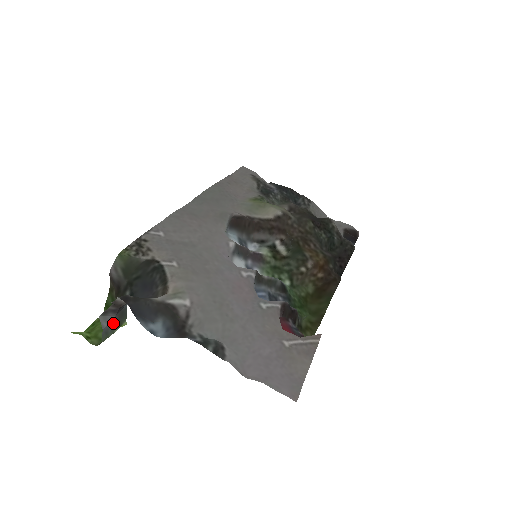
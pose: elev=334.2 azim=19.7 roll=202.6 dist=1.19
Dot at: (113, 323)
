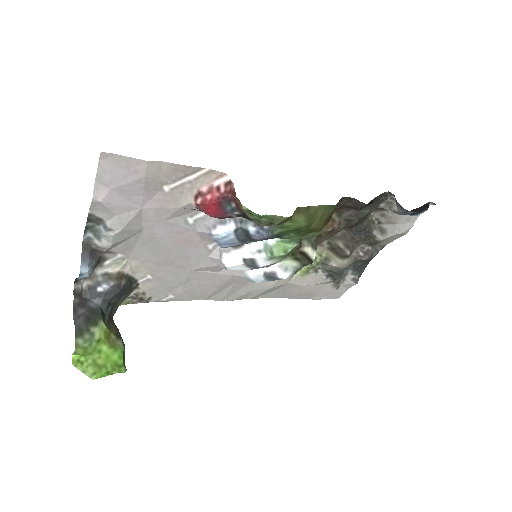
Dot at: (85, 320)
